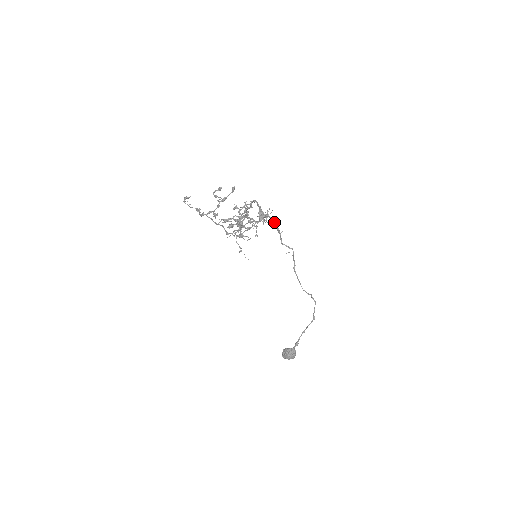
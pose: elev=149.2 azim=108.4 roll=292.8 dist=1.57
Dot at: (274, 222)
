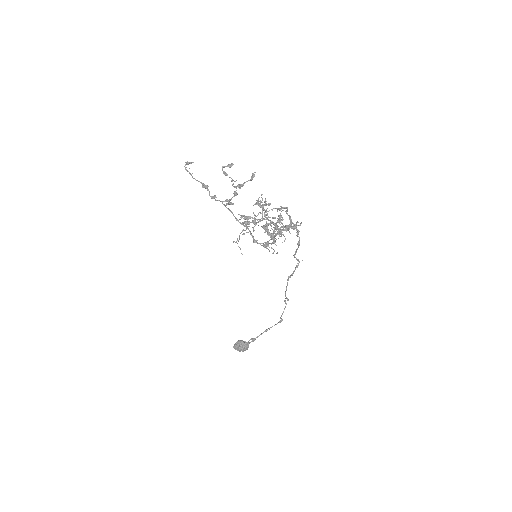
Dot at: occluded
